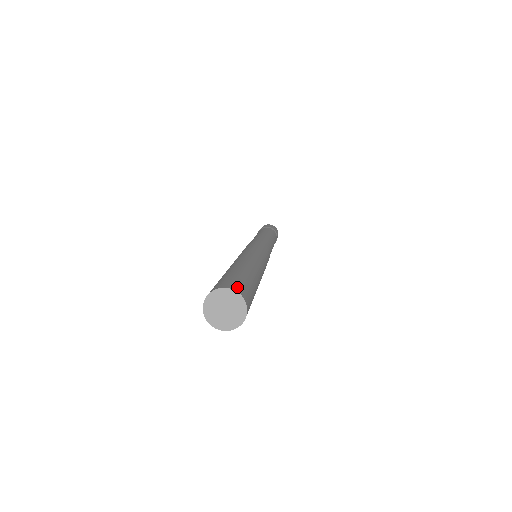
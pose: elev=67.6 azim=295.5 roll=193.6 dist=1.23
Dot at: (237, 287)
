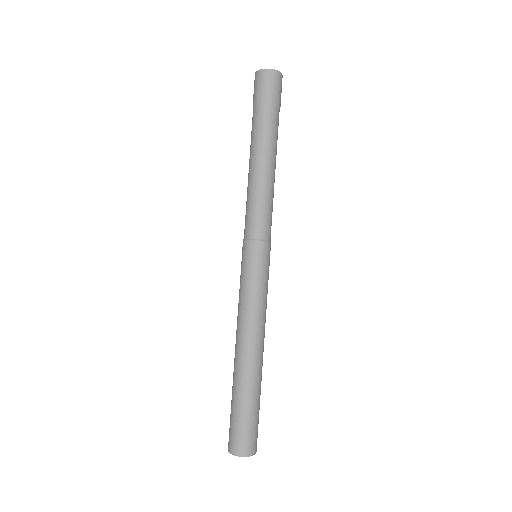
Dot at: occluded
